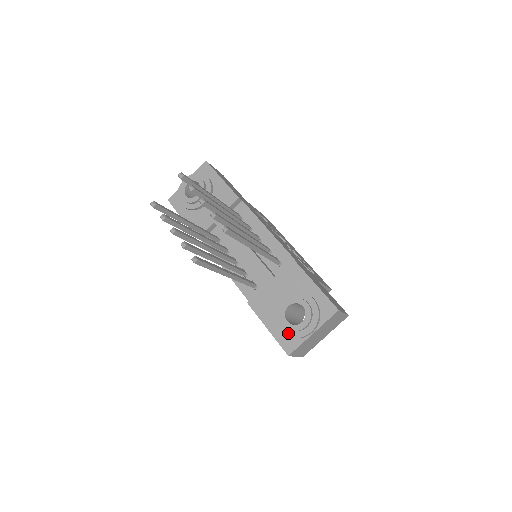
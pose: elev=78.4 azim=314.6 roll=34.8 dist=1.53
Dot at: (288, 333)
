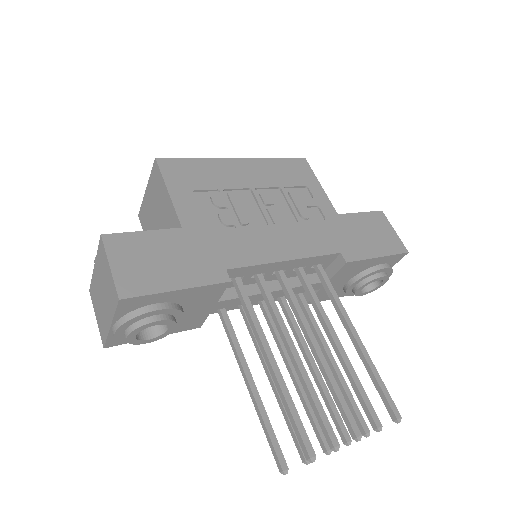
Dot at: occluded
